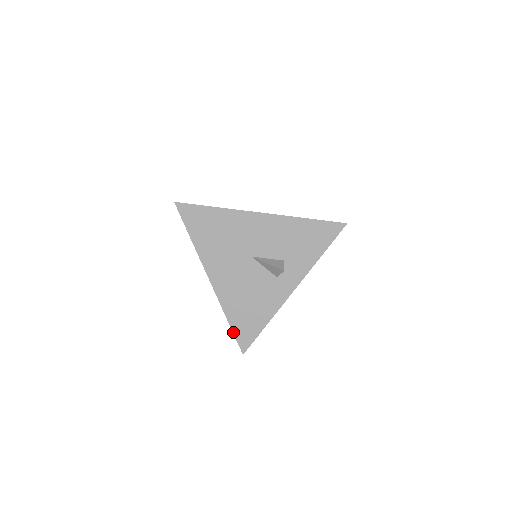
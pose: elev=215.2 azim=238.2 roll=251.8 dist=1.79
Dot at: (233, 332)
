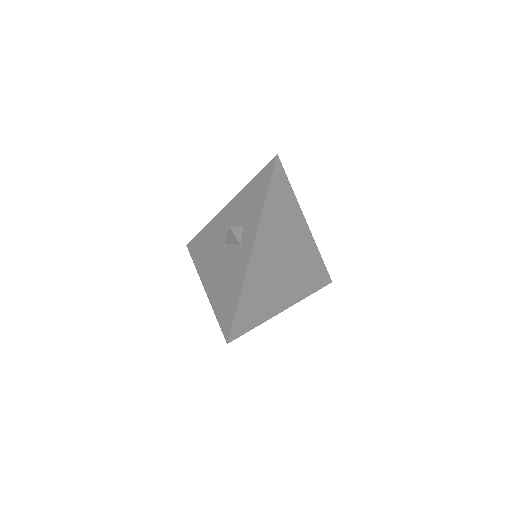
Dot at: (219, 324)
